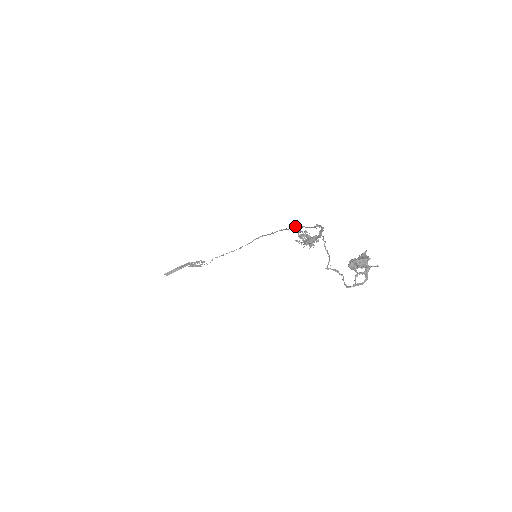
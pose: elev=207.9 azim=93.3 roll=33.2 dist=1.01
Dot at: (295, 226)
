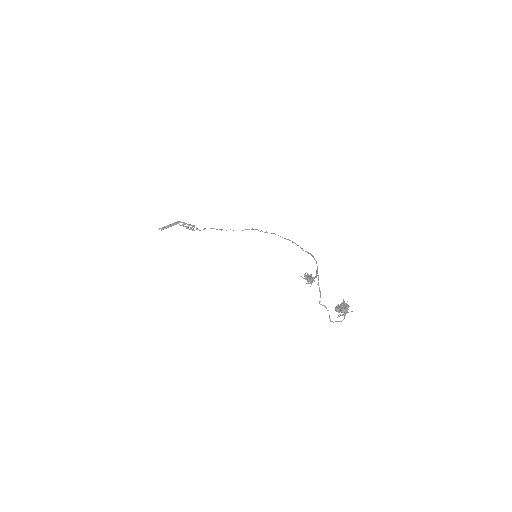
Dot at: (289, 240)
